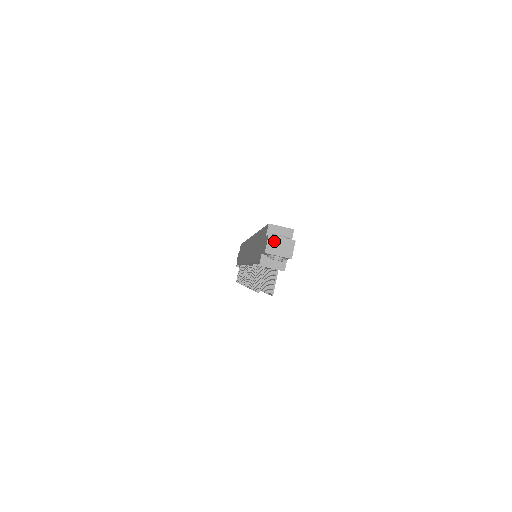
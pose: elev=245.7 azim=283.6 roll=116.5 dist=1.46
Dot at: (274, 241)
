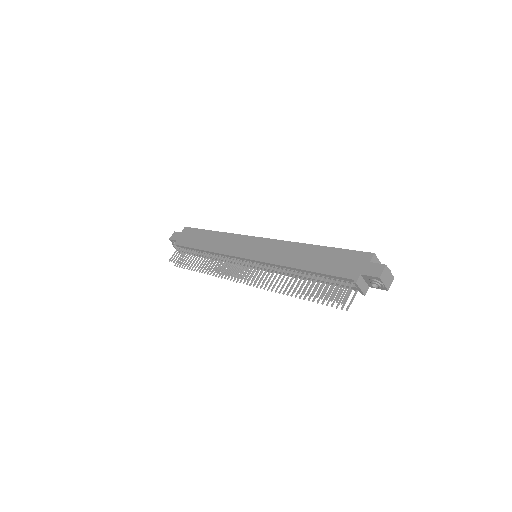
Dot at: (386, 271)
